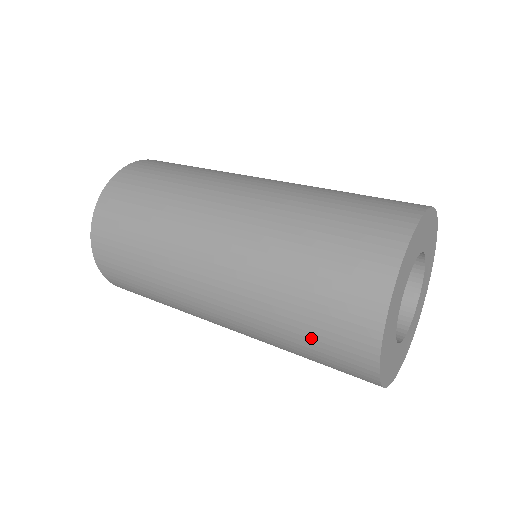
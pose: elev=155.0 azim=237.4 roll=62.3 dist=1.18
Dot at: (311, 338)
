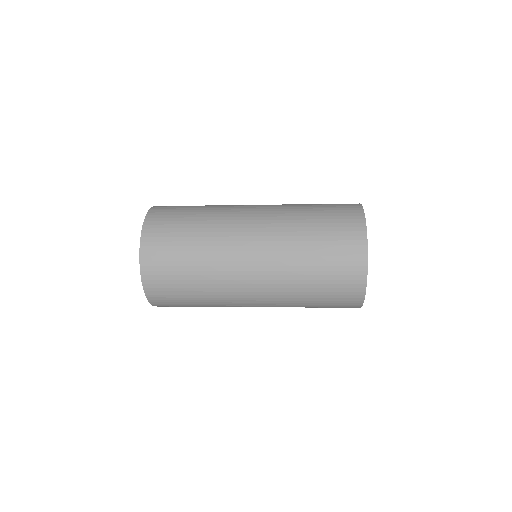
Dot at: (325, 295)
